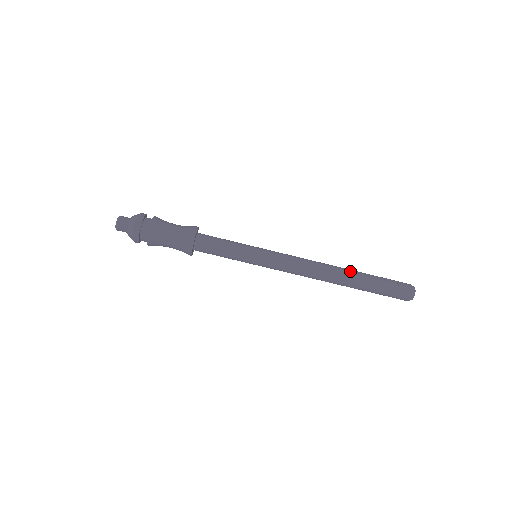
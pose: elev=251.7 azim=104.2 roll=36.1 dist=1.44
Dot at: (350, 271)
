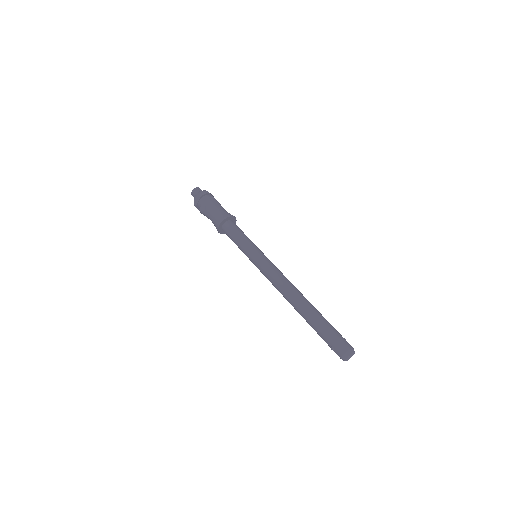
Dot at: occluded
